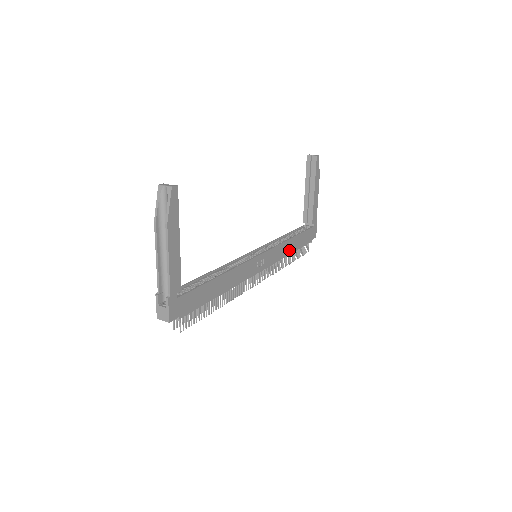
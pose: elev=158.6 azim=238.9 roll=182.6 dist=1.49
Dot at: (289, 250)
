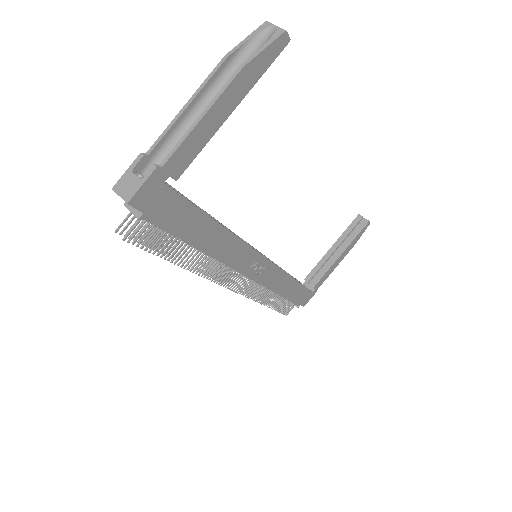
Dot at: (281, 289)
